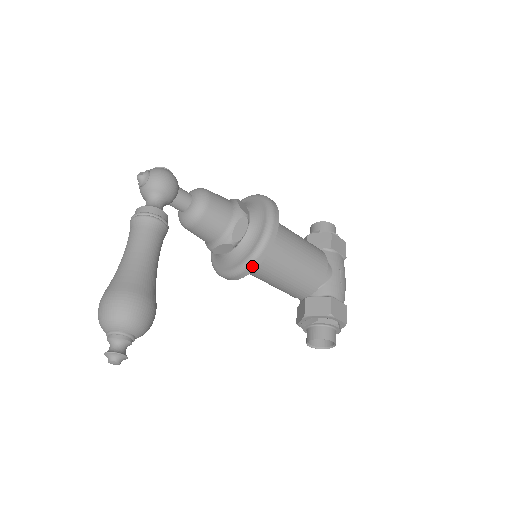
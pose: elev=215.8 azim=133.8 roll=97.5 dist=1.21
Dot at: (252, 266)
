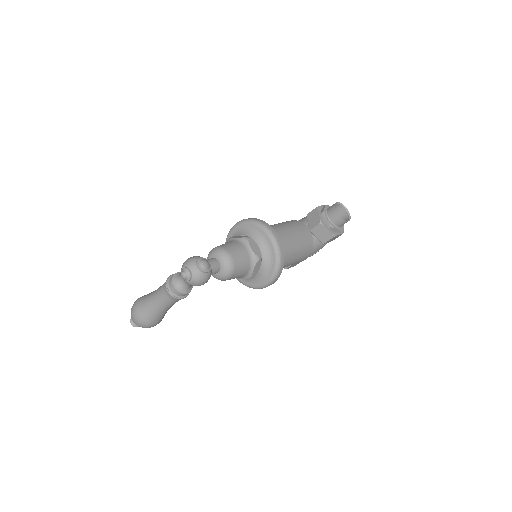
Dot at: occluded
